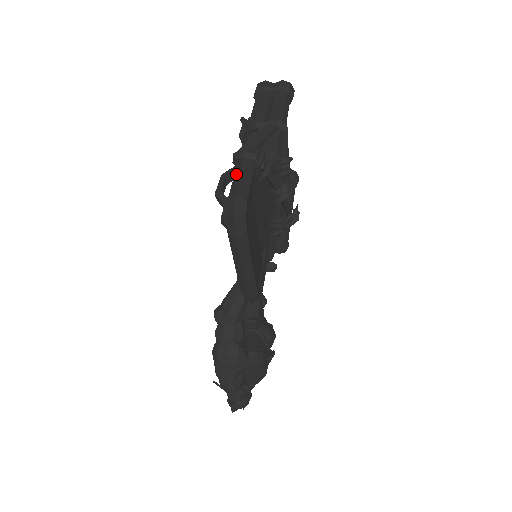
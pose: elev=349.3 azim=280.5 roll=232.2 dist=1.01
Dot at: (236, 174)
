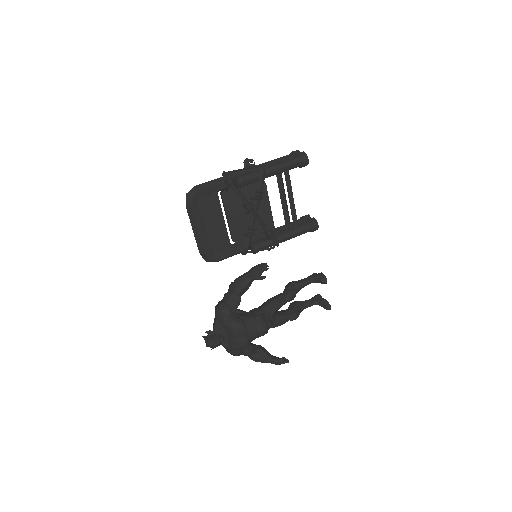
Dot at: (213, 181)
